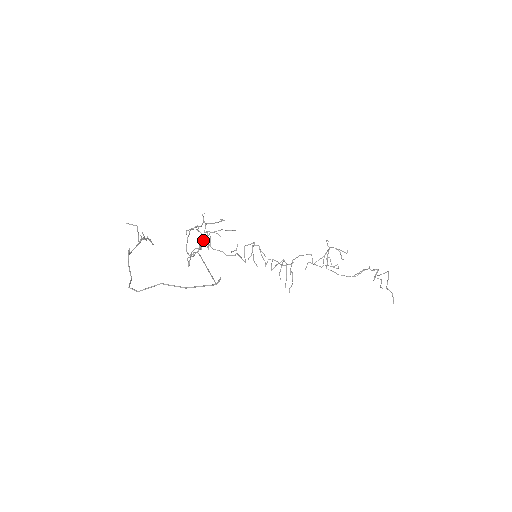
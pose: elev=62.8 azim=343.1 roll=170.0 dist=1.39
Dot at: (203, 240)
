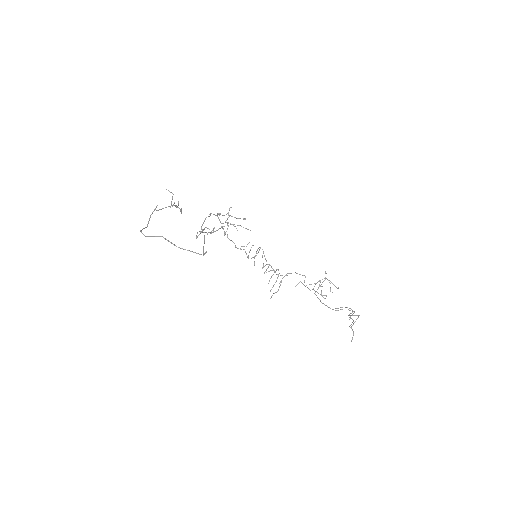
Dot at: (222, 228)
